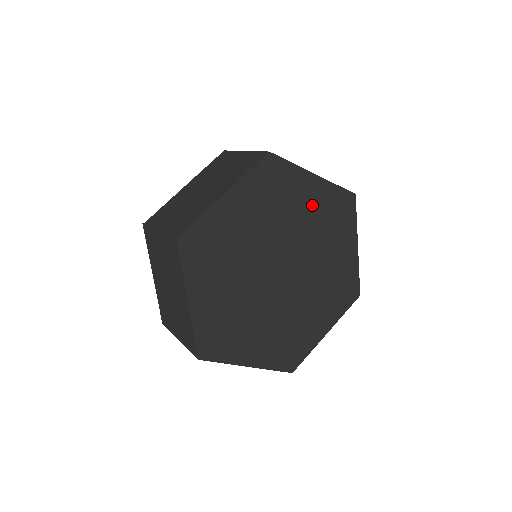
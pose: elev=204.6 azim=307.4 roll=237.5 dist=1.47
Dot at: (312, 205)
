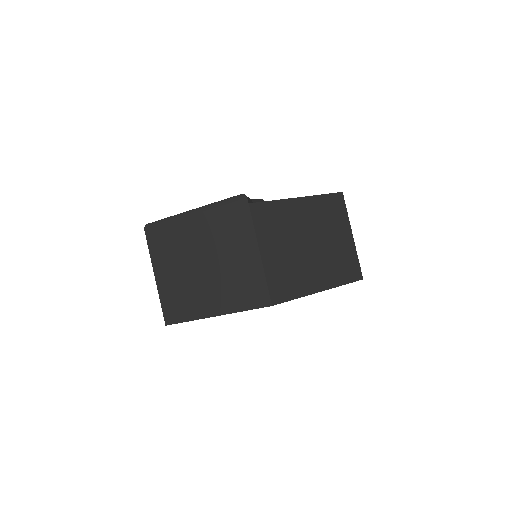
Dot at: occluded
